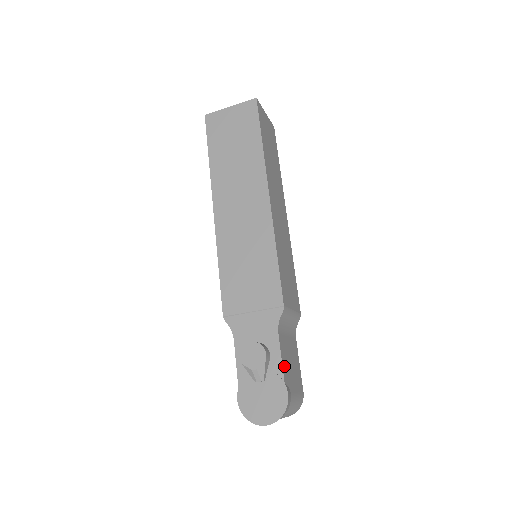
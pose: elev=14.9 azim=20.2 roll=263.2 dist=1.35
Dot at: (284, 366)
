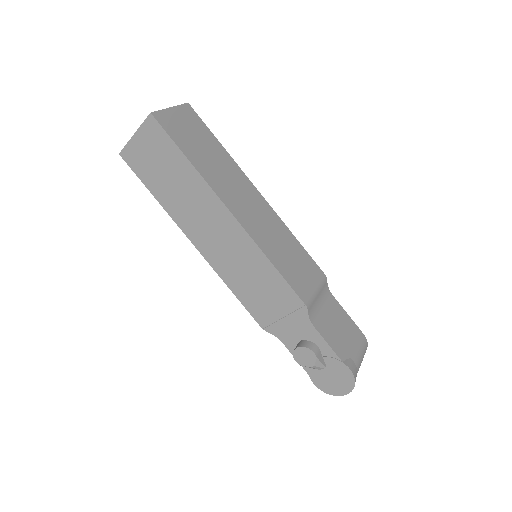
Dot at: (335, 347)
